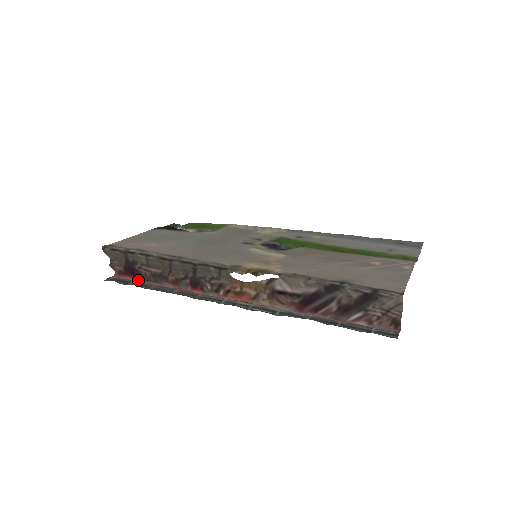
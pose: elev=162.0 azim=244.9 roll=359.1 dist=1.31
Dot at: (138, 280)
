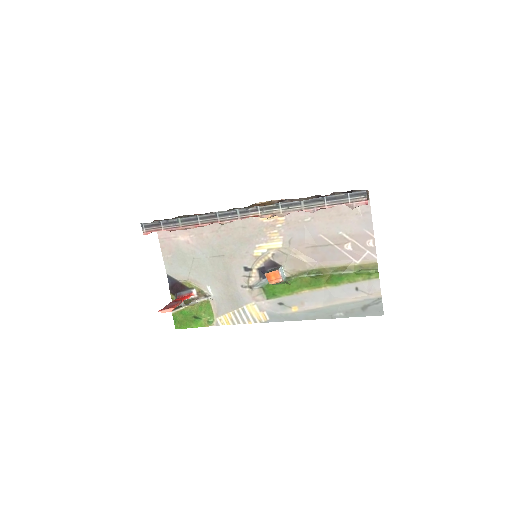
Dot at: occluded
